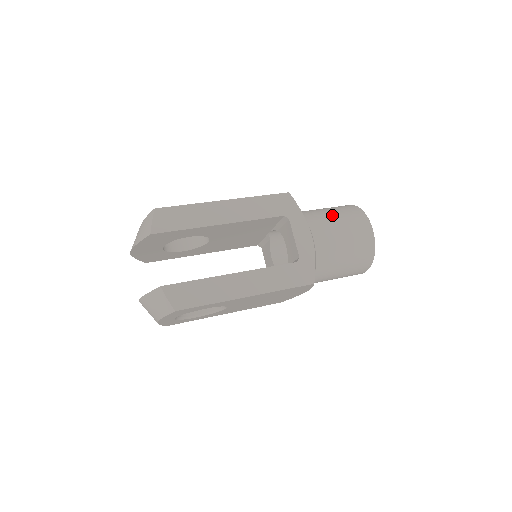
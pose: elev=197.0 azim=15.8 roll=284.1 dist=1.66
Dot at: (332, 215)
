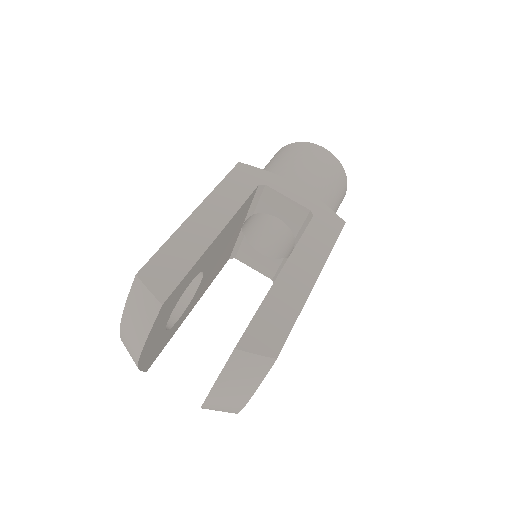
Dot at: (284, 162)
